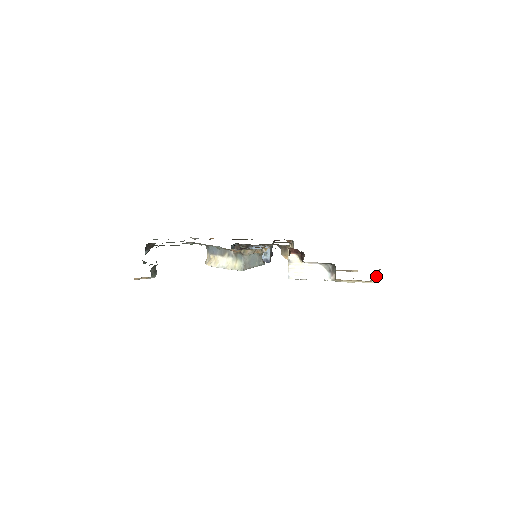
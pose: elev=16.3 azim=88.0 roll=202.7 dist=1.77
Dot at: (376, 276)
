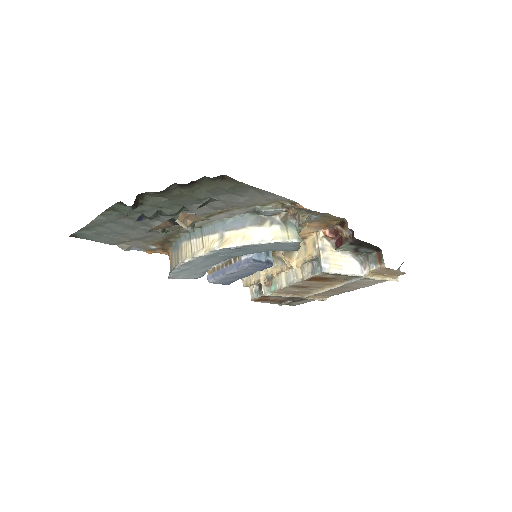
Dot at: occluded
